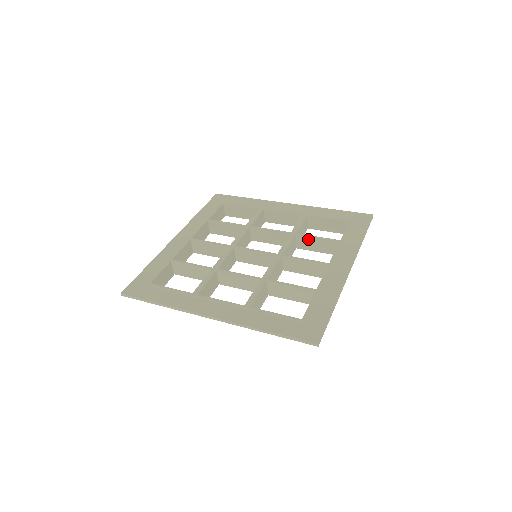
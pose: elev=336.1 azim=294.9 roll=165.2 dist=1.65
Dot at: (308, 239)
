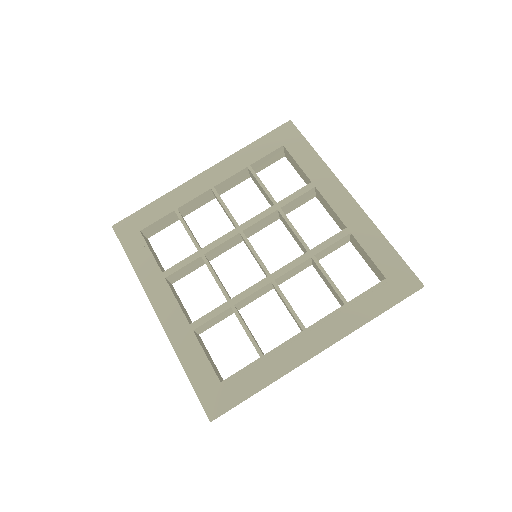
Dot at: (321, 272)
